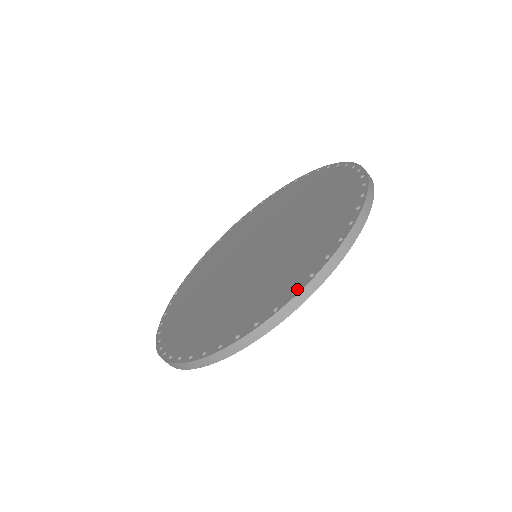
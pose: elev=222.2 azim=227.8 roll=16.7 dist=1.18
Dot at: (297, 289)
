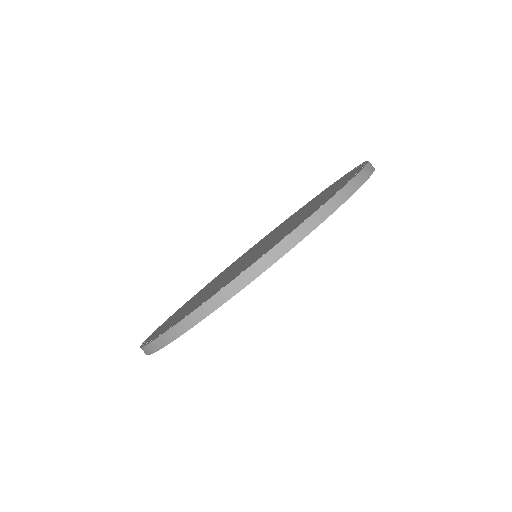
Dot at: (288, 233)
